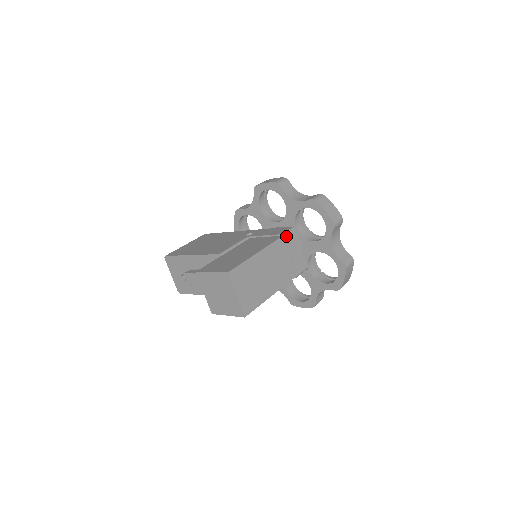
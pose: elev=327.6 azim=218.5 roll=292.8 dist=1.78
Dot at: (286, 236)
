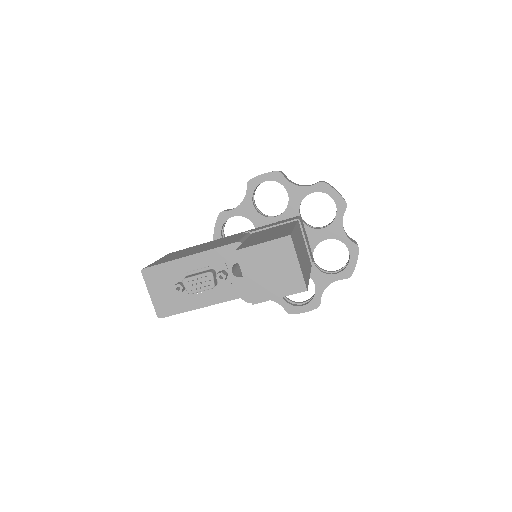
Dot at: (300, 221)
